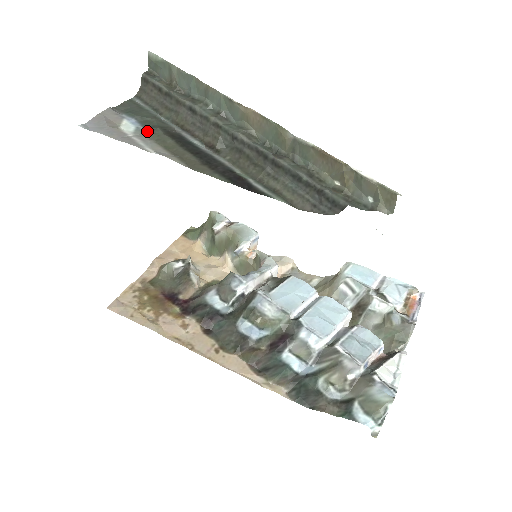
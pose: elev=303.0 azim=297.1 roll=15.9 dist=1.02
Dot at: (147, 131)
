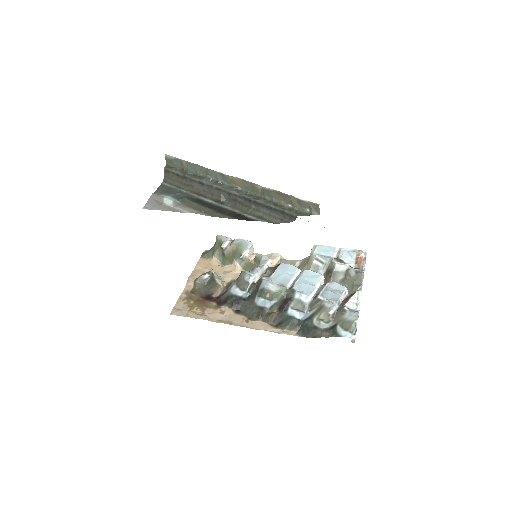
Dot at: (180, 201)
